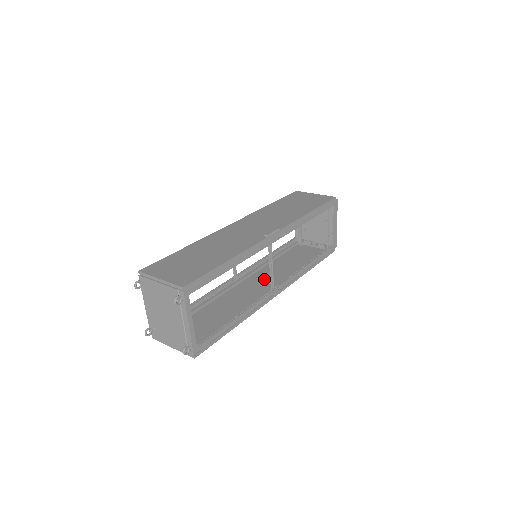
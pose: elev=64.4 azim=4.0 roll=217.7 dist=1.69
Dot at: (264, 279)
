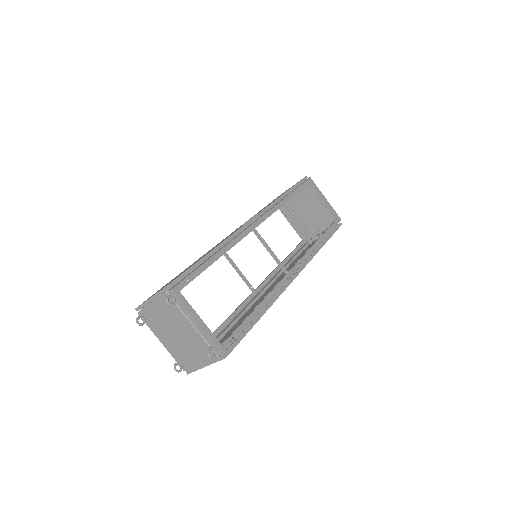
Dot at: occluded
